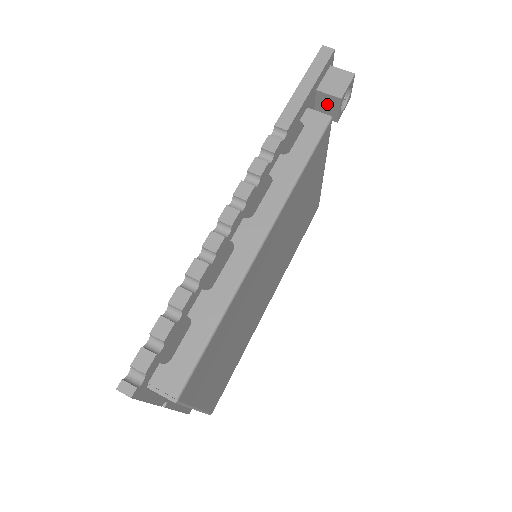
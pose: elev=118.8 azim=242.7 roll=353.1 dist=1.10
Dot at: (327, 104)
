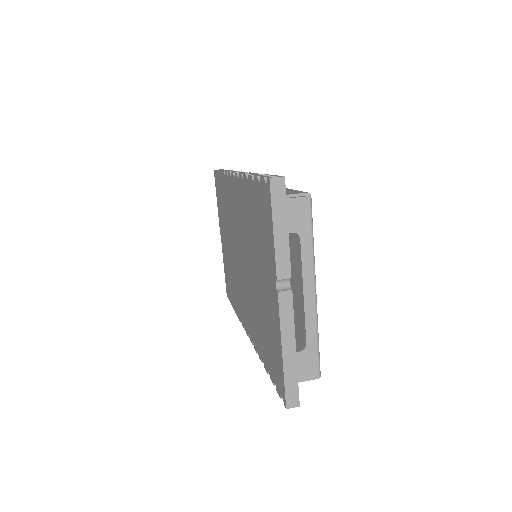
Dot at: occluded
